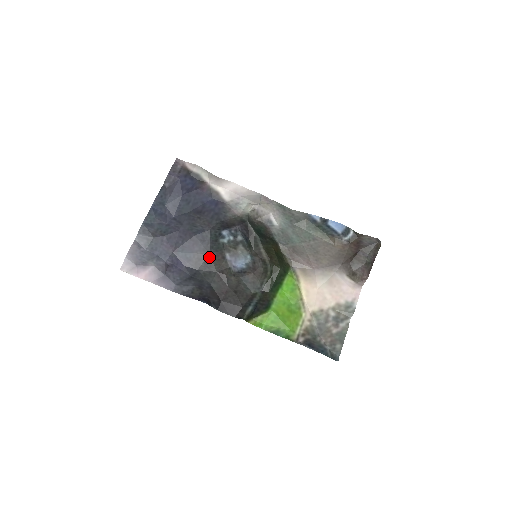
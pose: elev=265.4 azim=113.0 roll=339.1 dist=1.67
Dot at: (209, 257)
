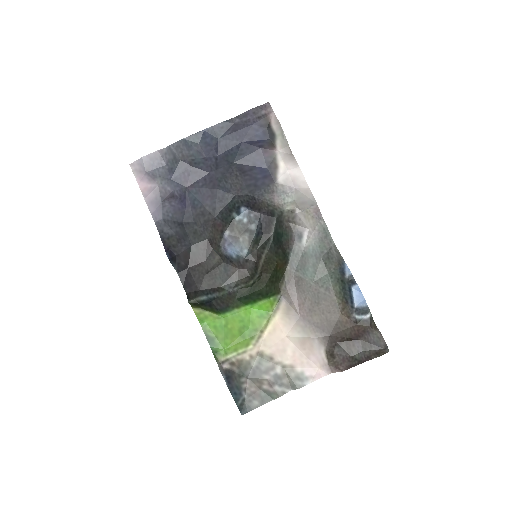
Dot at: (212, 220)
